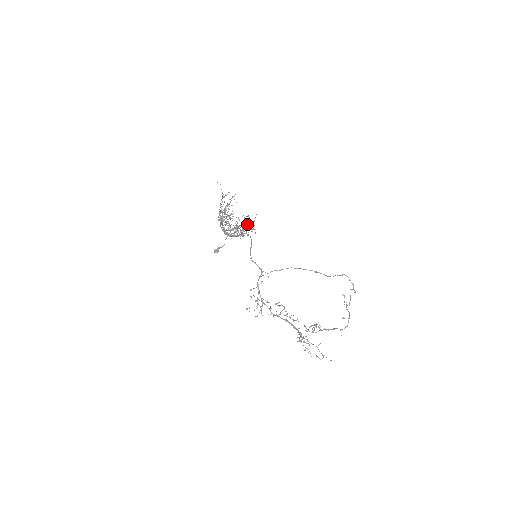
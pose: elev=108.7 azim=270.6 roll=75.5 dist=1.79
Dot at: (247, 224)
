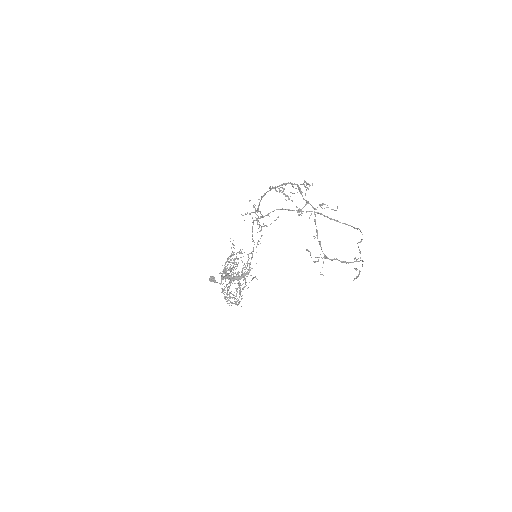
Dot at: (250, 269)
